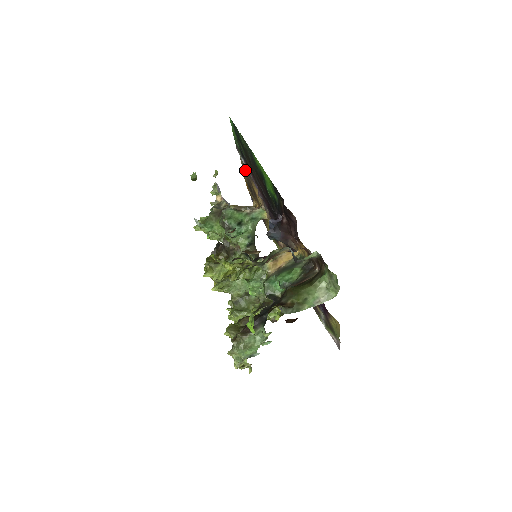
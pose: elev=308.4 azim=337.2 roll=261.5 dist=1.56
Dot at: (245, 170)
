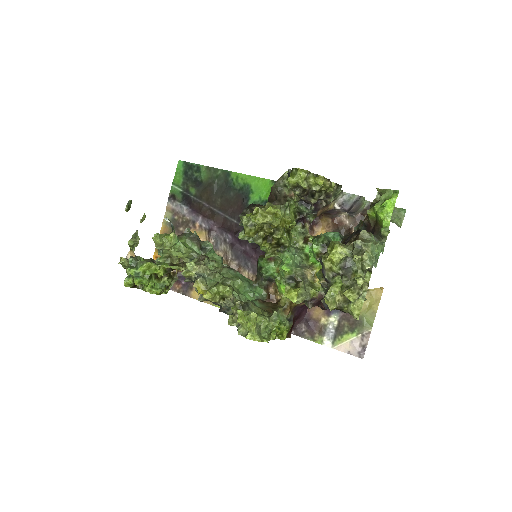
Dot at: (176, 222)
